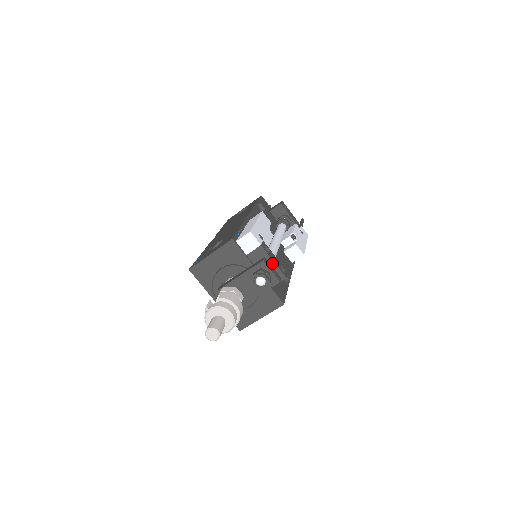
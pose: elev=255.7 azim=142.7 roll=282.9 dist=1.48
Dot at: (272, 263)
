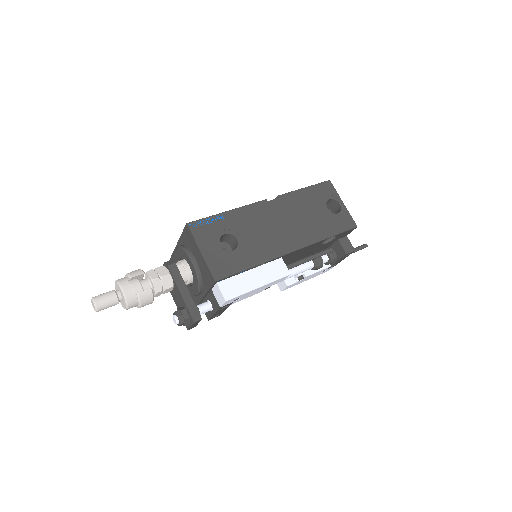
Dot at: (213, 312)
